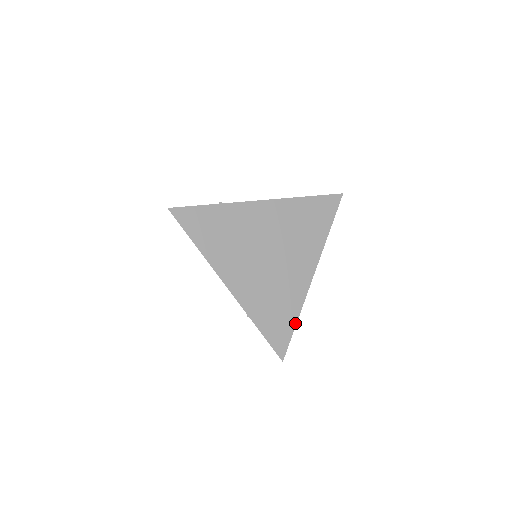
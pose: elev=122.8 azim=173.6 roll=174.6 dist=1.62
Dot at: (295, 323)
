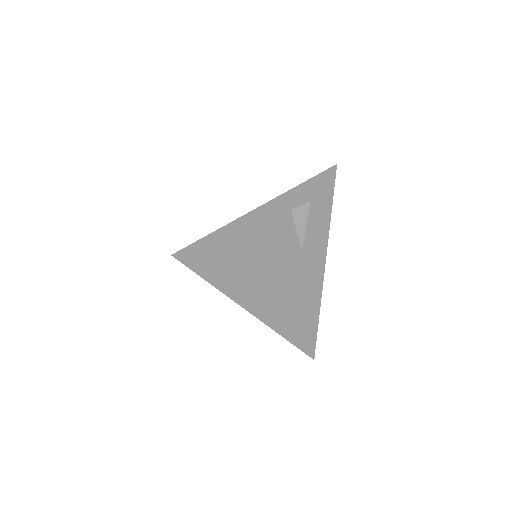
Dot at: (214, 232)
